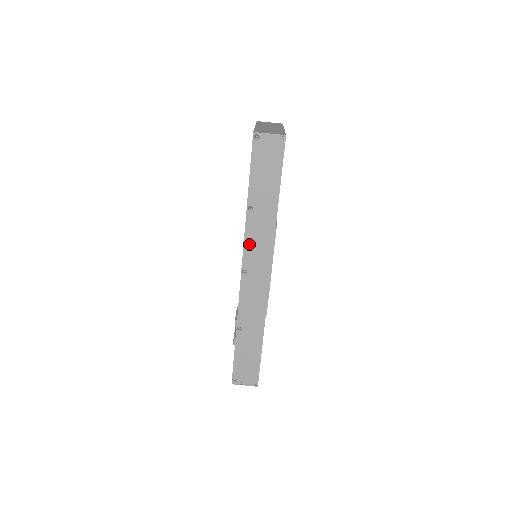
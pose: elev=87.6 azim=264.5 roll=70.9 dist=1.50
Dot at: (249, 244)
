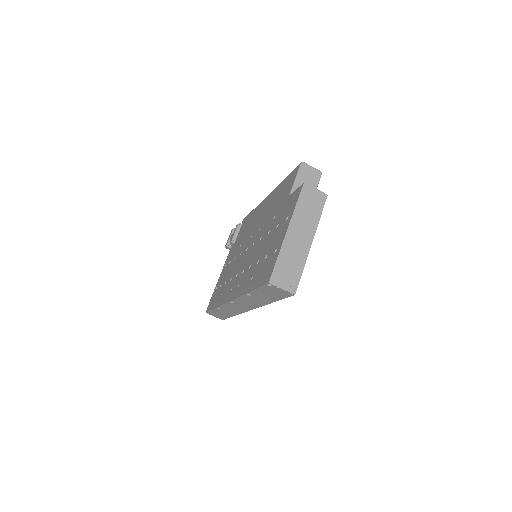
Dot at: (241, 300)
